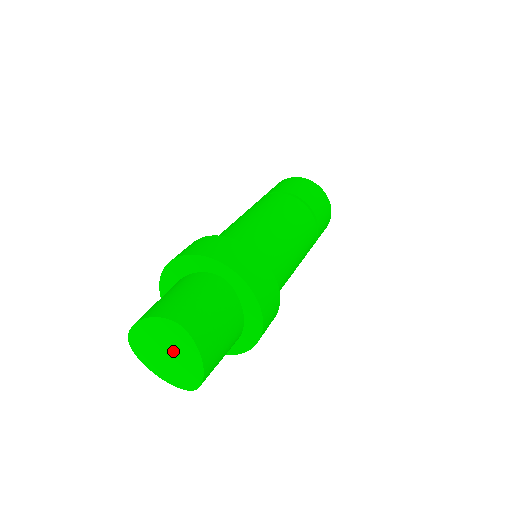
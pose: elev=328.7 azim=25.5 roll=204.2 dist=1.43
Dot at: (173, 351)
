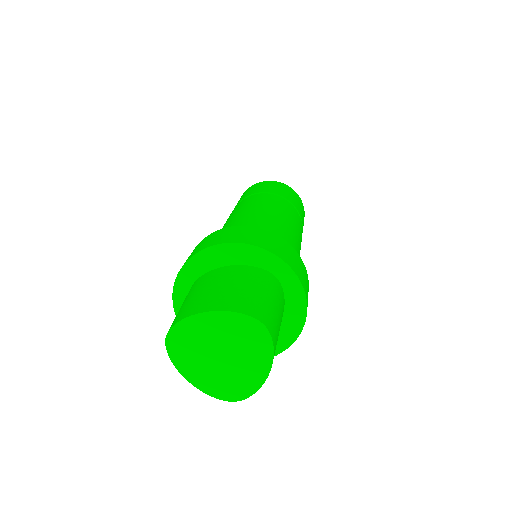
Dot at: (233, 354)
